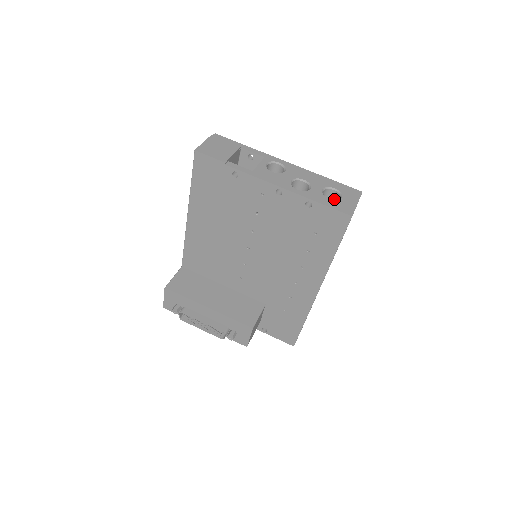
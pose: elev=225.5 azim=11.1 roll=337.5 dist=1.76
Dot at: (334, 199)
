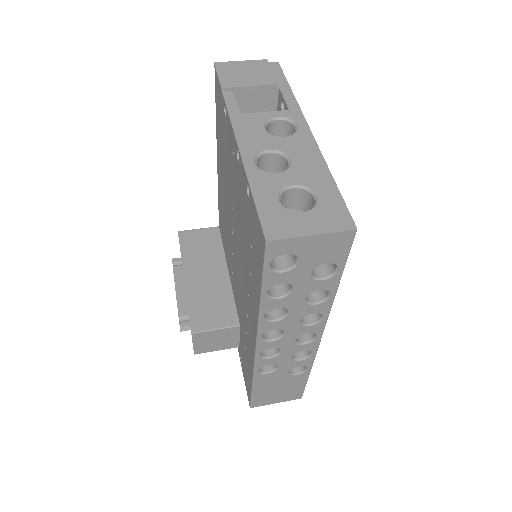
Dot at: occluded
